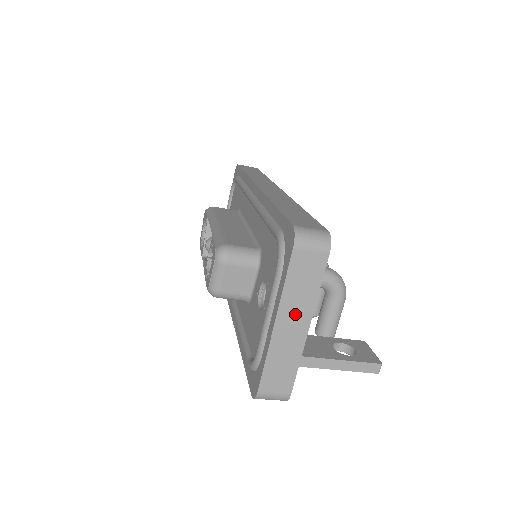
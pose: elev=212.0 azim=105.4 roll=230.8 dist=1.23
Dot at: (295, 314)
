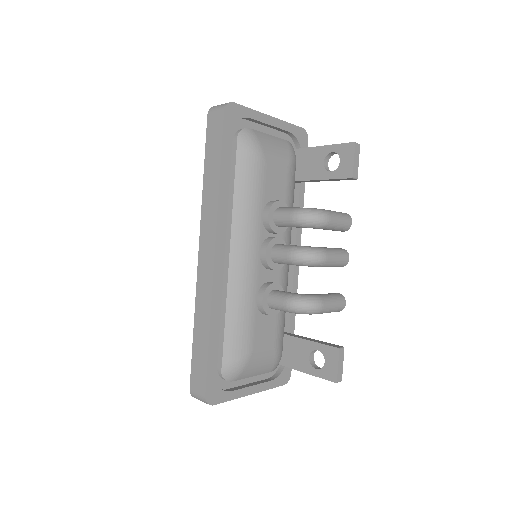
Dot at: occluded
